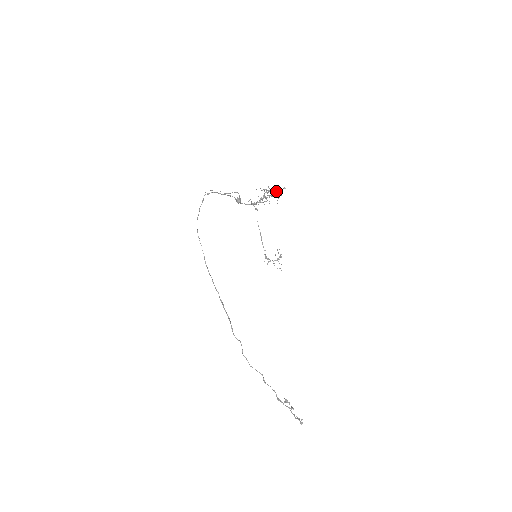
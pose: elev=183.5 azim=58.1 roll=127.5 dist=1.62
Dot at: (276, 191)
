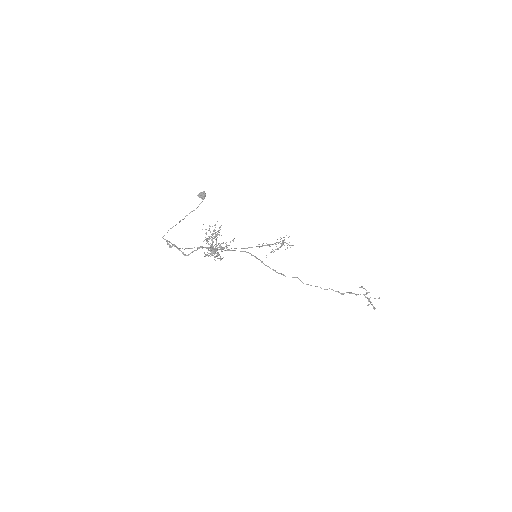
Dot at: (217, 254)
